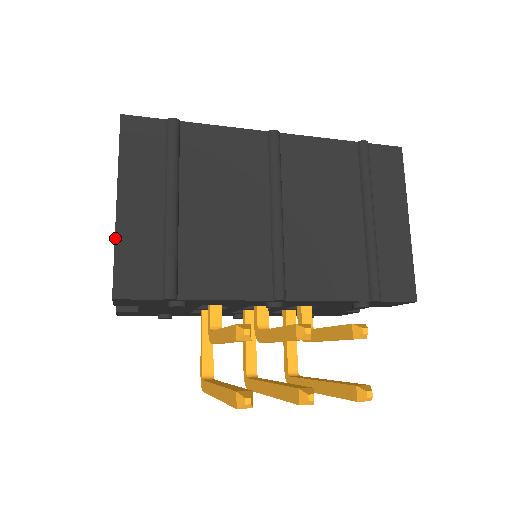
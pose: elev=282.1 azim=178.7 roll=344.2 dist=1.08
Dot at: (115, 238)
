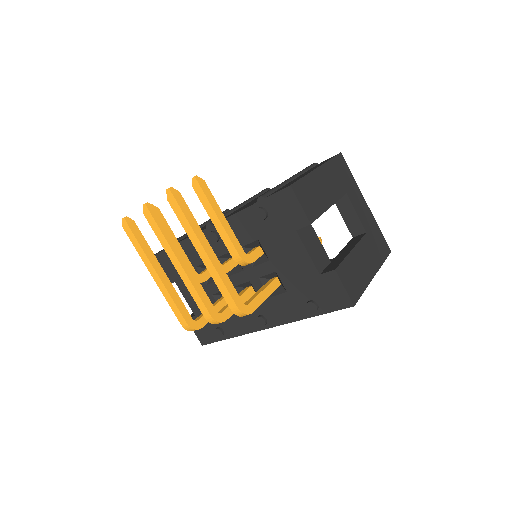
Dot at: occluded
